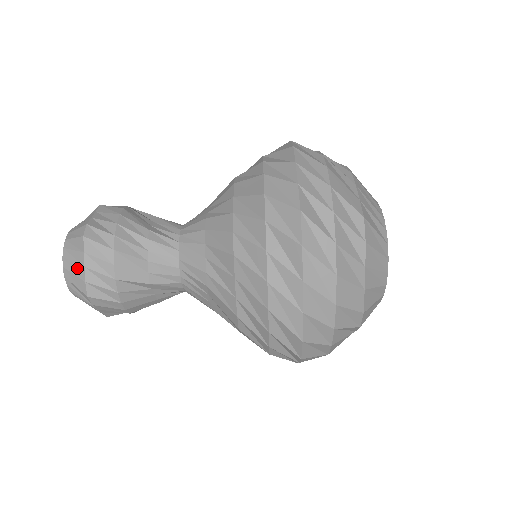
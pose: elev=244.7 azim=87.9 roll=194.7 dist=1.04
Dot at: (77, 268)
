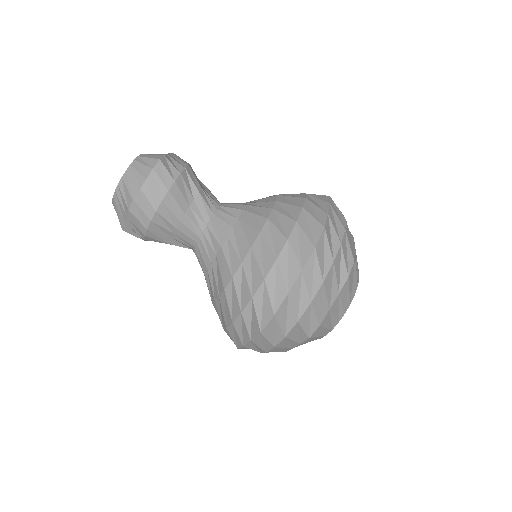
Dot at: (158, 154)
